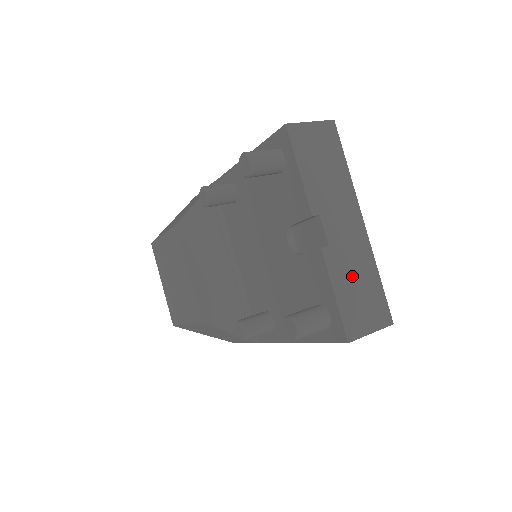
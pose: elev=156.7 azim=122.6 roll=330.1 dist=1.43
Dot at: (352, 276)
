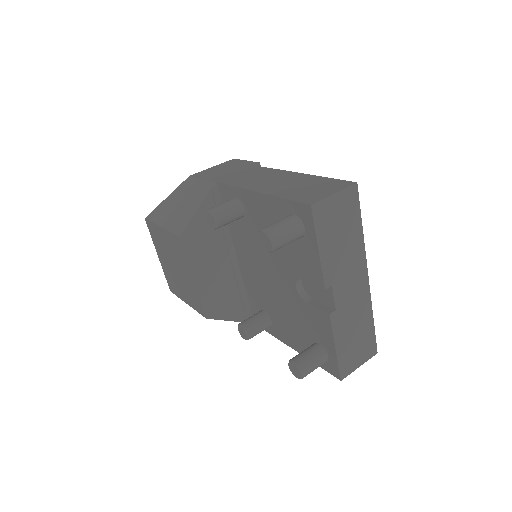
Dot at: (351, 328)
